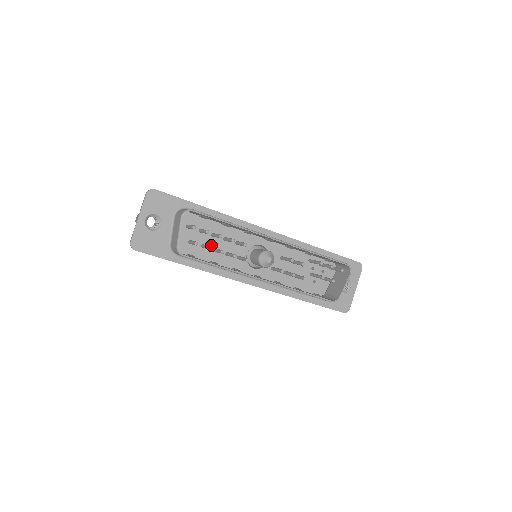
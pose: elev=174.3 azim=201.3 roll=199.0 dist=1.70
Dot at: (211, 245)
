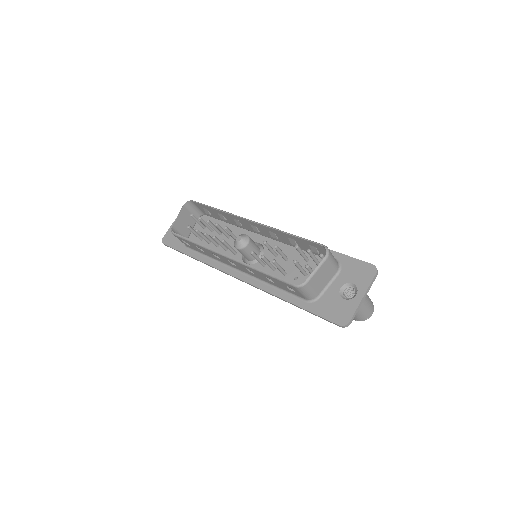
Dot at: occluded
